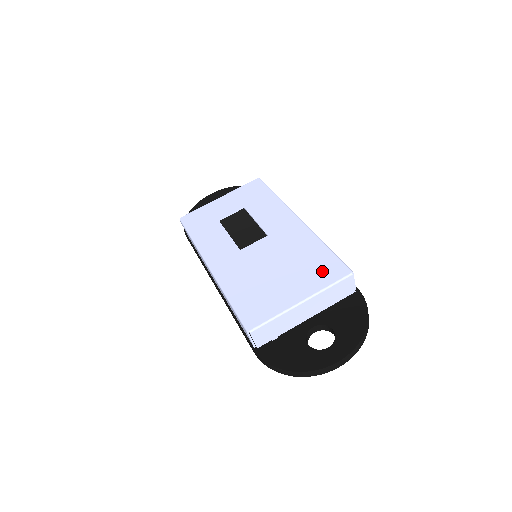
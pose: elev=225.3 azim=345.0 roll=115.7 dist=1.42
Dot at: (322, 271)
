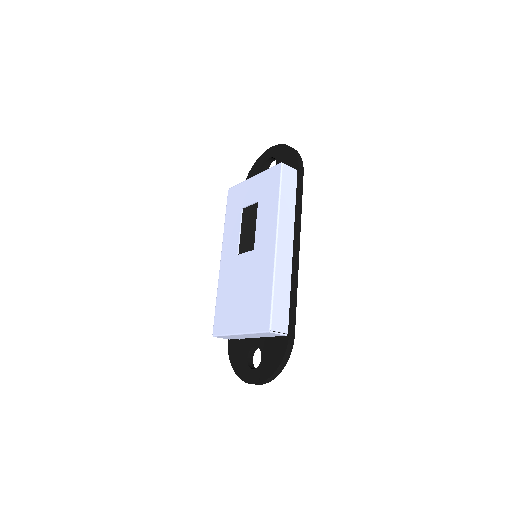
Dot at: (258, 315)
